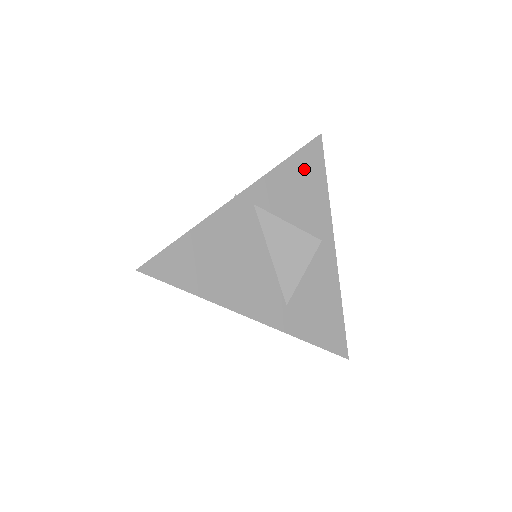
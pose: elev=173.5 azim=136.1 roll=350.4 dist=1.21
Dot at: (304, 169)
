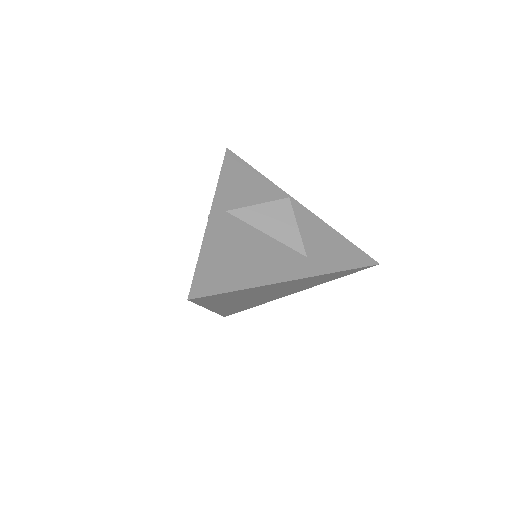
Dot at: (236, 173)
